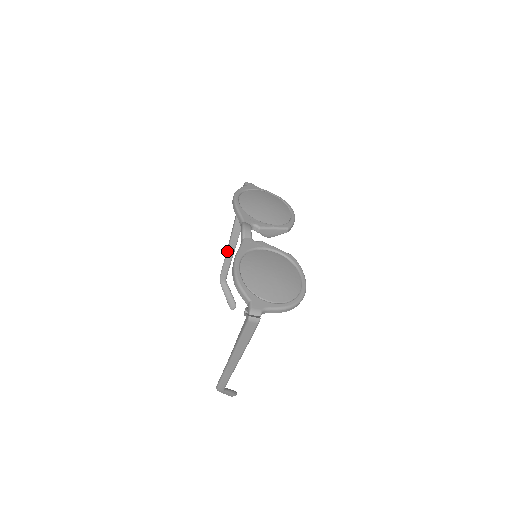
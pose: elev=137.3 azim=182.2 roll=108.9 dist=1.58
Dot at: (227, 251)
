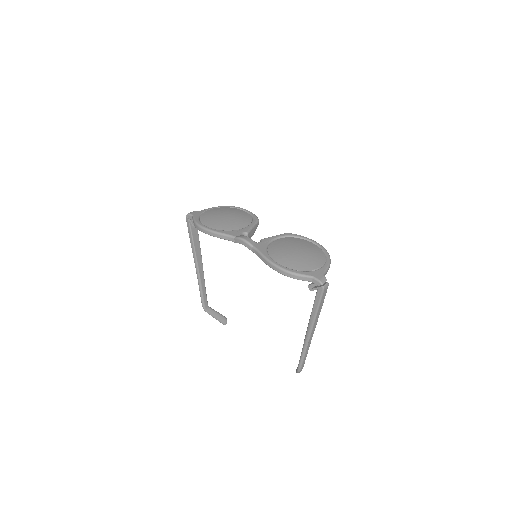
Dot at: (199, 281)
